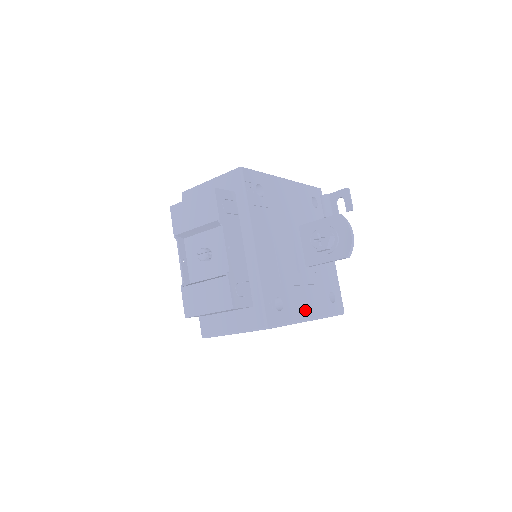
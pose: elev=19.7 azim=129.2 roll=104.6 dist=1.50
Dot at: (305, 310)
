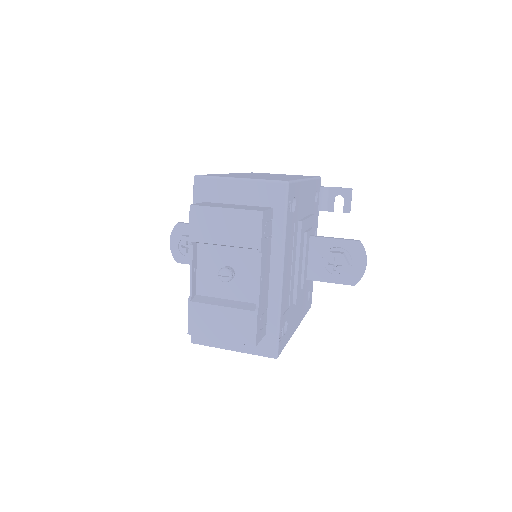
Dot at: (296, 321)
